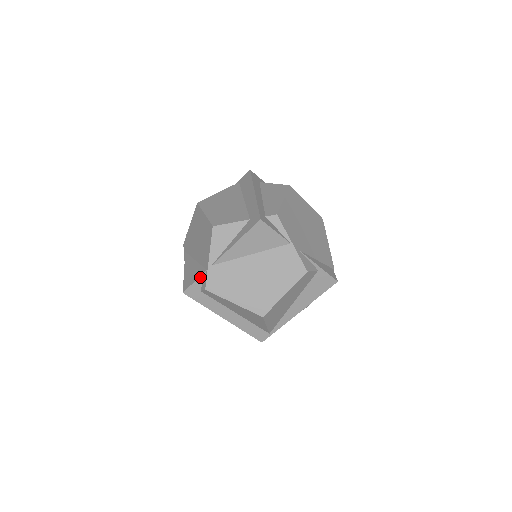
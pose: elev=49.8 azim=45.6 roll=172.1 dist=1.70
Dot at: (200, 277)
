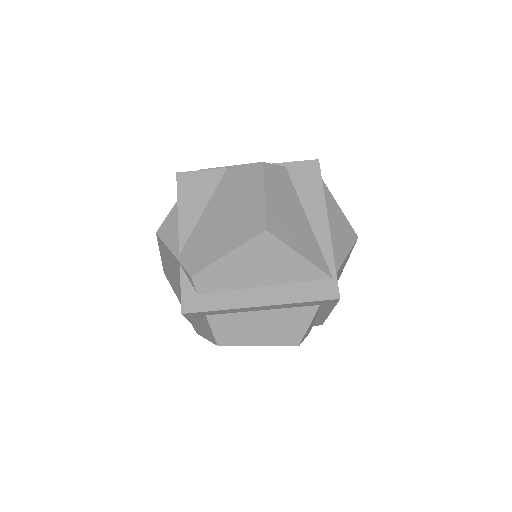
Dot at: (181, 278)
